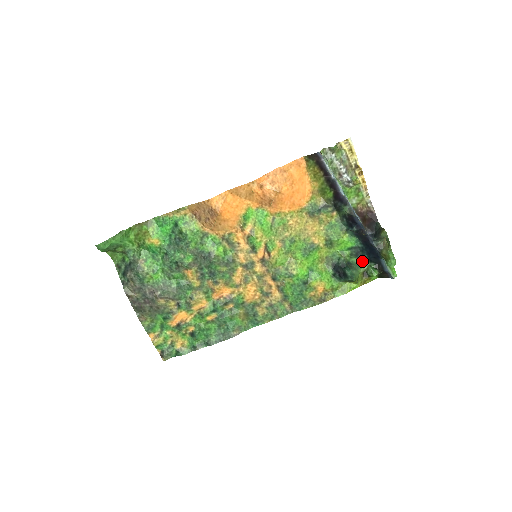
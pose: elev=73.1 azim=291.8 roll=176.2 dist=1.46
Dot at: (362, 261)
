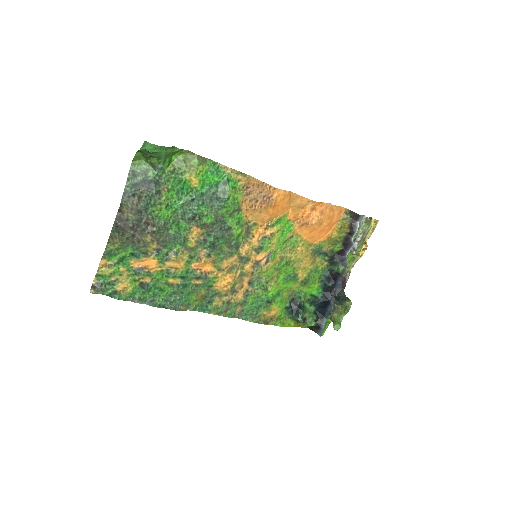
Dot at: (311, 309)
